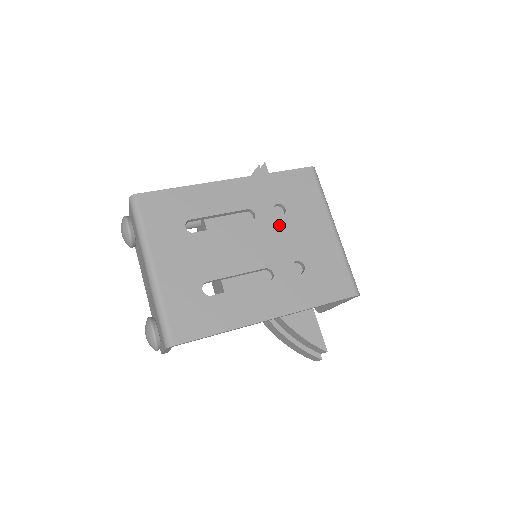
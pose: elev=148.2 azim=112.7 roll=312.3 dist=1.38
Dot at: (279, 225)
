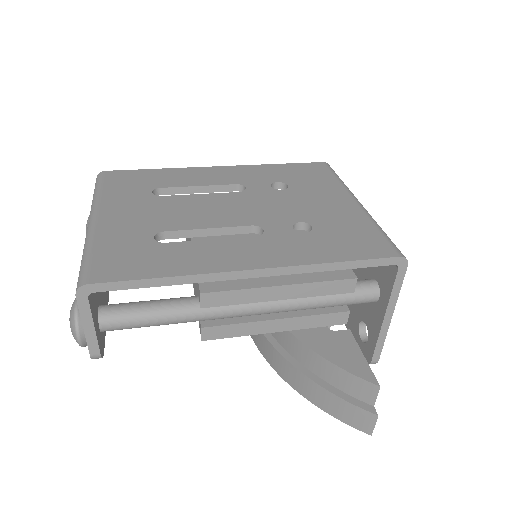
Dot at: (277, 196)
